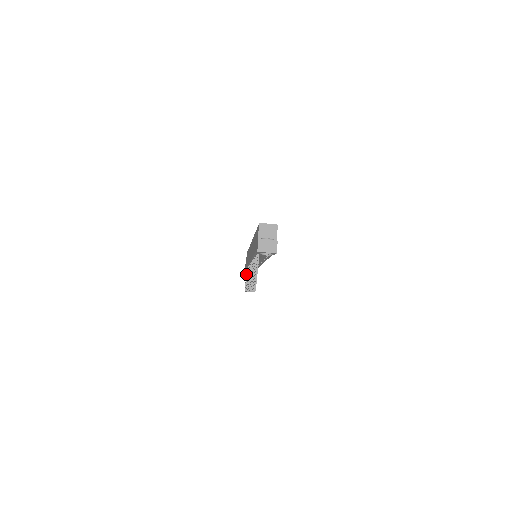
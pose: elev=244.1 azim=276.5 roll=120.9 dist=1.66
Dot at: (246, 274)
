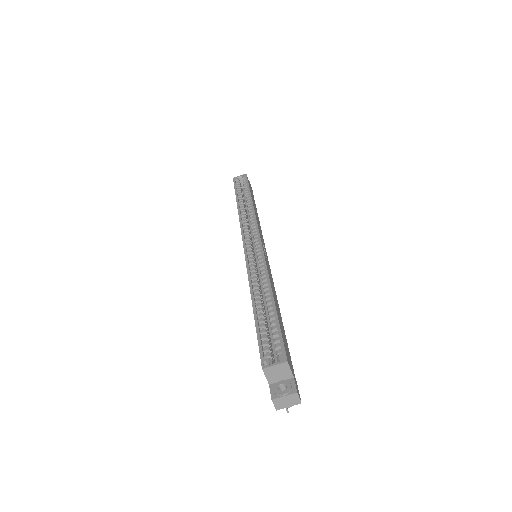
Dot at: occluded
